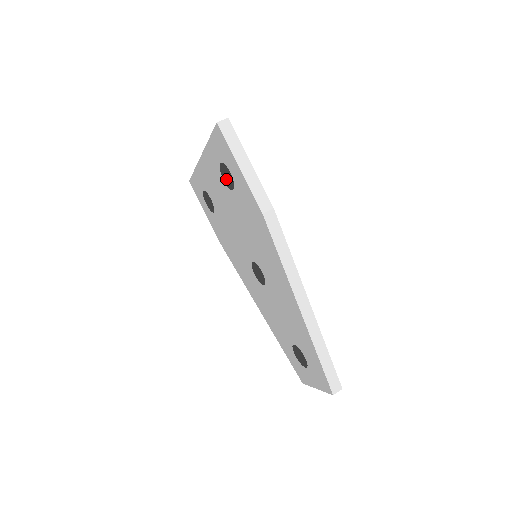
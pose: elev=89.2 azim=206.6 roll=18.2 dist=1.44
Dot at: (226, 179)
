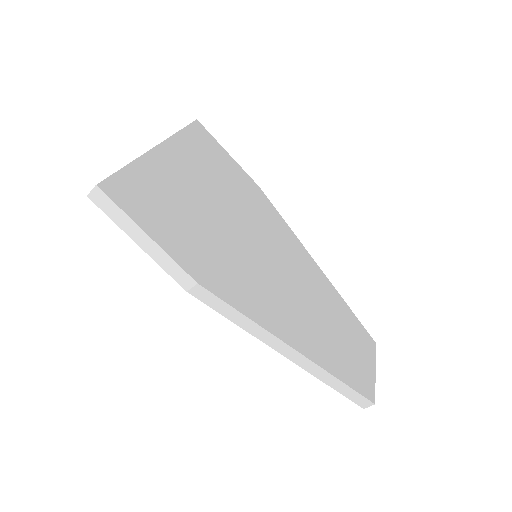
Dot at: occluded
